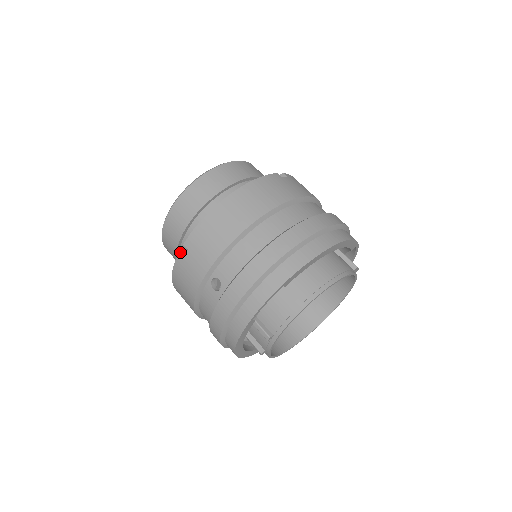
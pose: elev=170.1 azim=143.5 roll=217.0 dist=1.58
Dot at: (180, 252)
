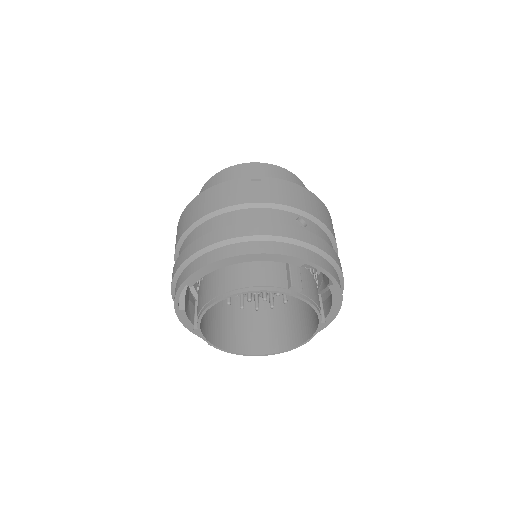
Dot at: occluded
